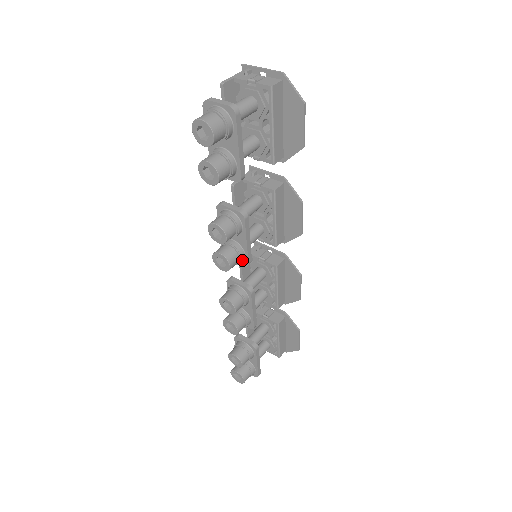
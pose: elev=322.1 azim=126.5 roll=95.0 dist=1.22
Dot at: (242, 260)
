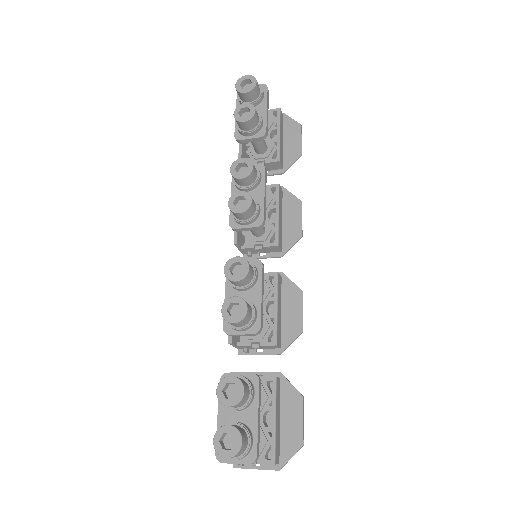
Dot at: (258, 213)
